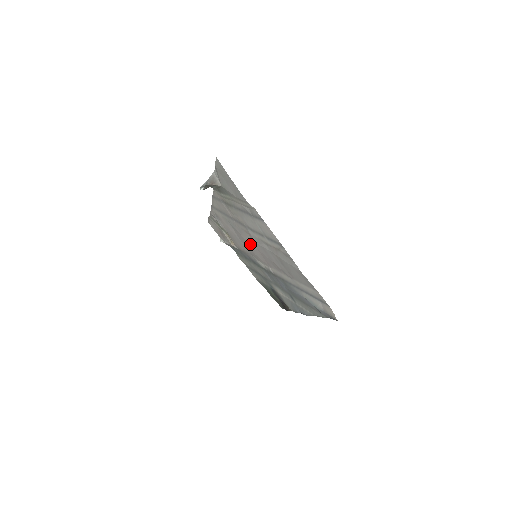
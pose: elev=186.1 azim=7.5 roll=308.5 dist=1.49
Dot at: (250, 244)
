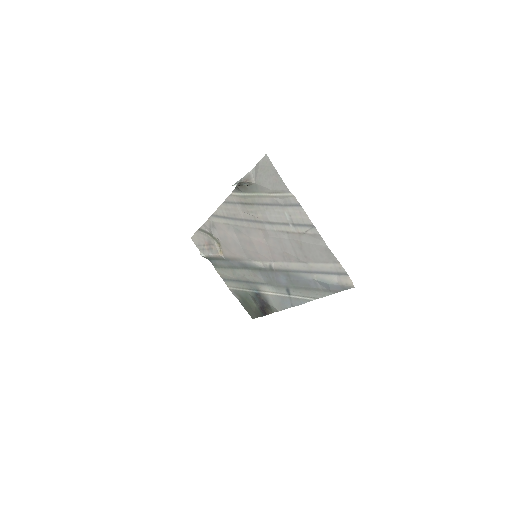
Dot at: (258, 242)
